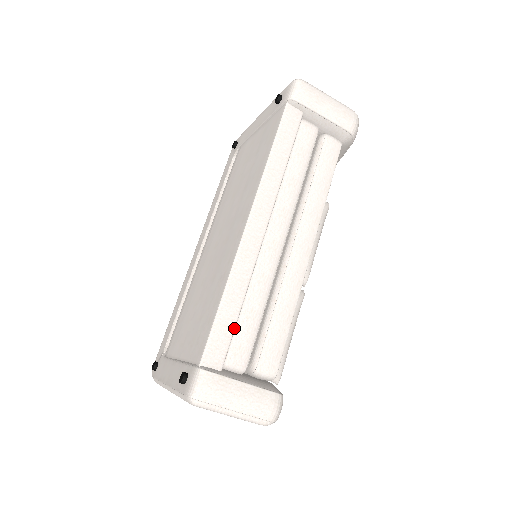
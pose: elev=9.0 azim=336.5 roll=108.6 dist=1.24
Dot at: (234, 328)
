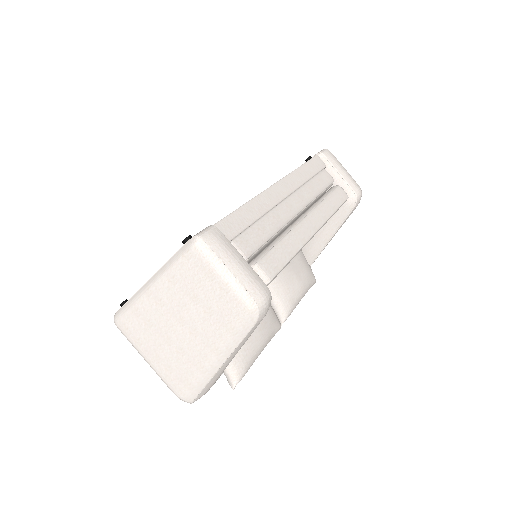
Dot at: (246, 227)
